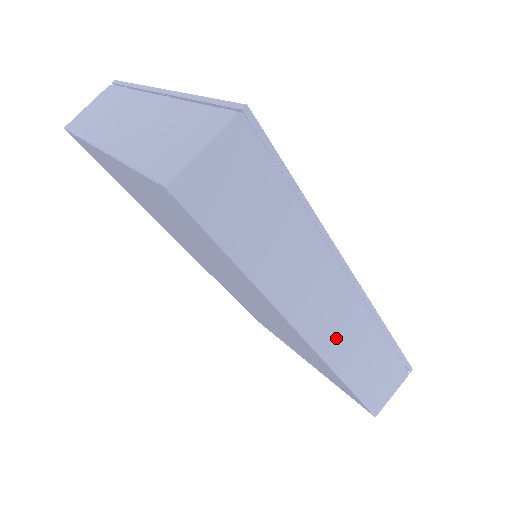
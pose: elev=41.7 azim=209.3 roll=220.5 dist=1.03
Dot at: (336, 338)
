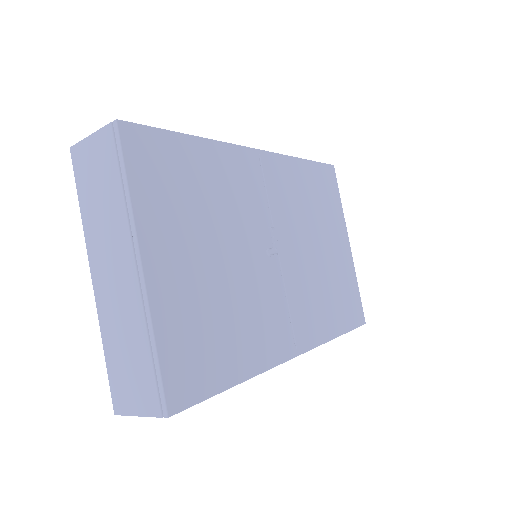
Dot at: occluded
